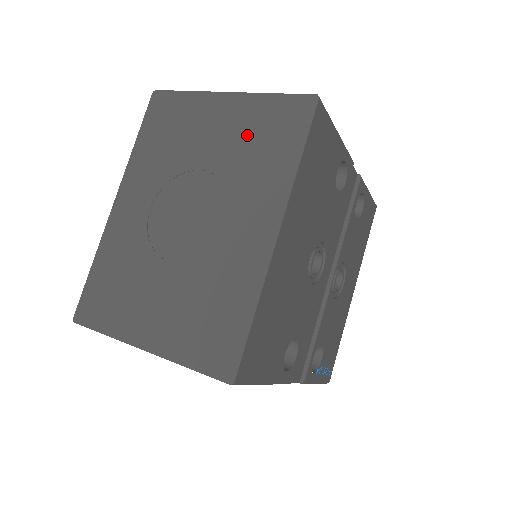
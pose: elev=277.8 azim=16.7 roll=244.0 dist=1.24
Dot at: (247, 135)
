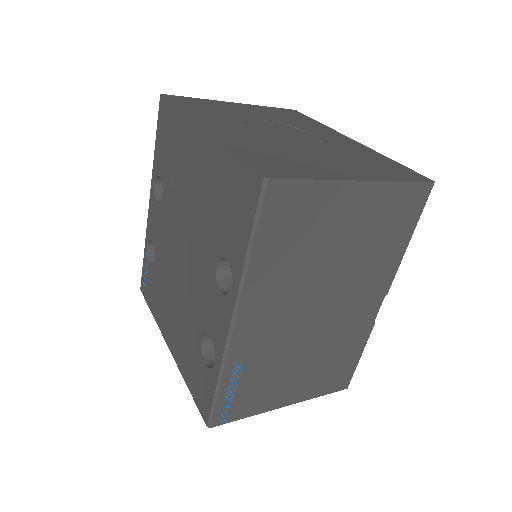
Dot at: (274, 114)
